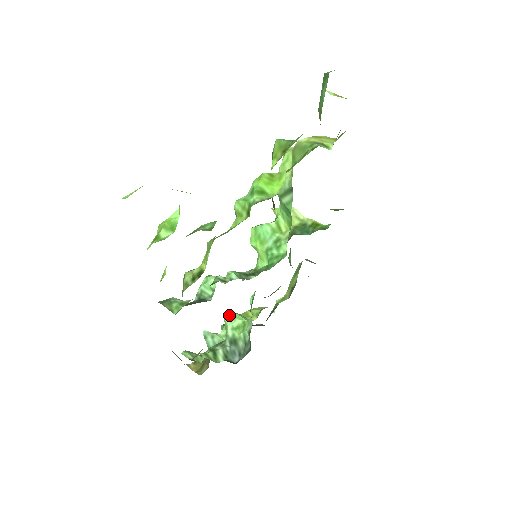
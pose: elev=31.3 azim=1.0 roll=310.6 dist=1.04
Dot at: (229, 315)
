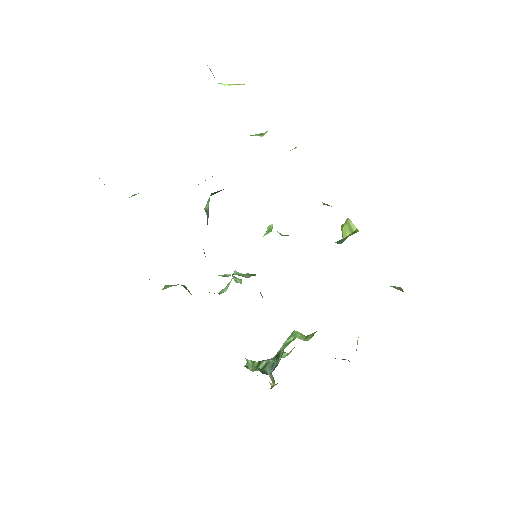
Dot at: (292, 333)
